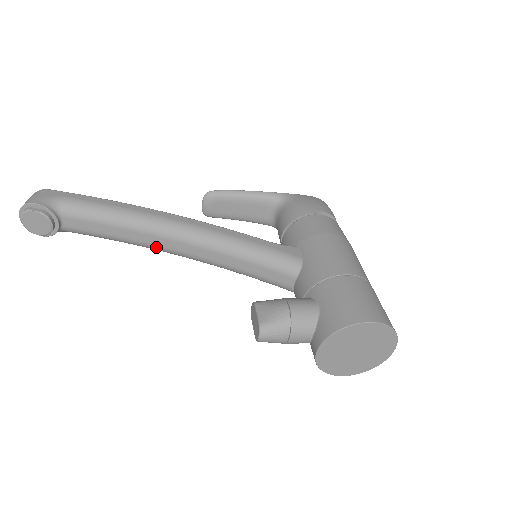
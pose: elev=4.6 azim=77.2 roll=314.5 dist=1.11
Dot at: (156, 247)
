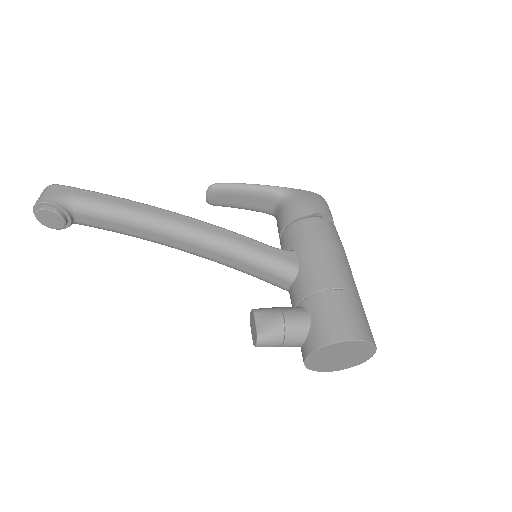
Dot at: (163, 244)
